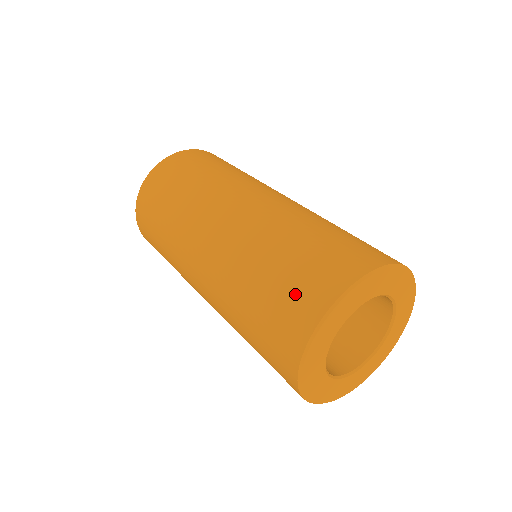
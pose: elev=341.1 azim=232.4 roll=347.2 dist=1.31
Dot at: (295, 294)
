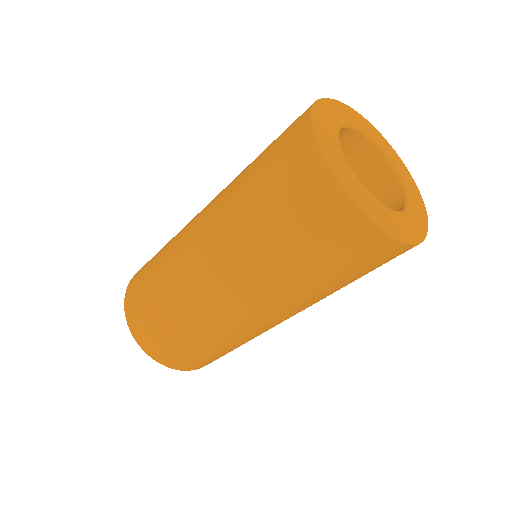
Dot at: (282, 153)
